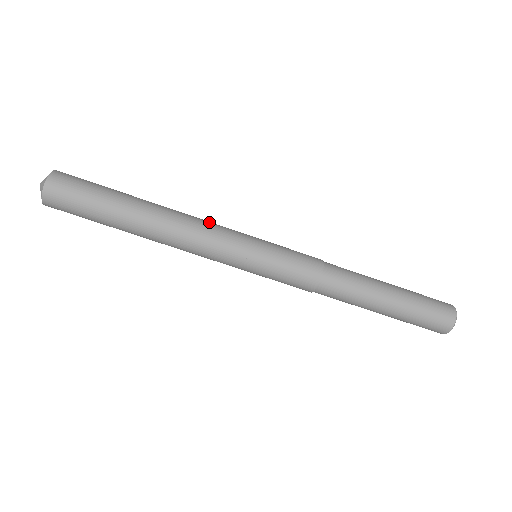
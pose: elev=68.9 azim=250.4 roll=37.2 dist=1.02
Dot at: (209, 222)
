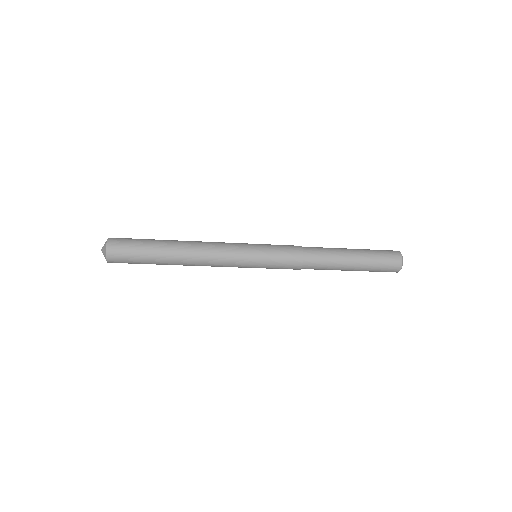
Dot at: (218, 252)
